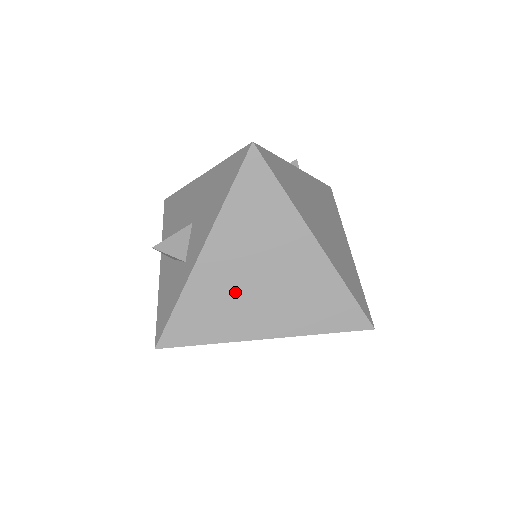
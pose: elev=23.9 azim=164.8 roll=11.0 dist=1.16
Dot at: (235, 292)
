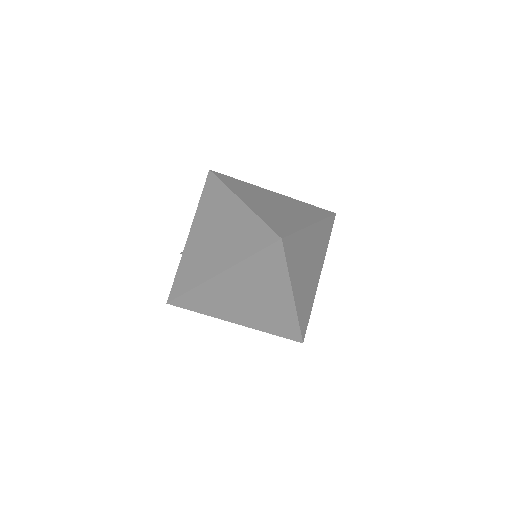
Dot at: (203, 251)
